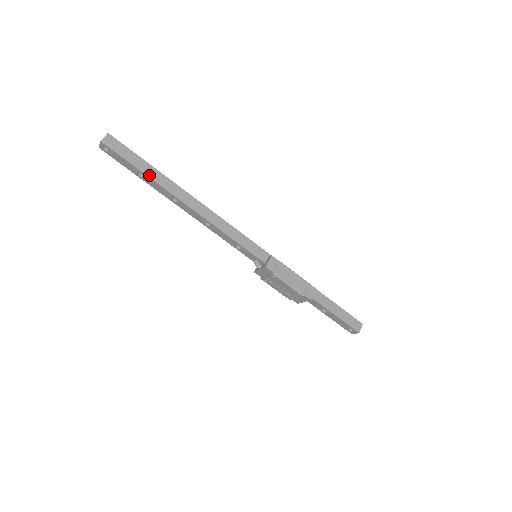
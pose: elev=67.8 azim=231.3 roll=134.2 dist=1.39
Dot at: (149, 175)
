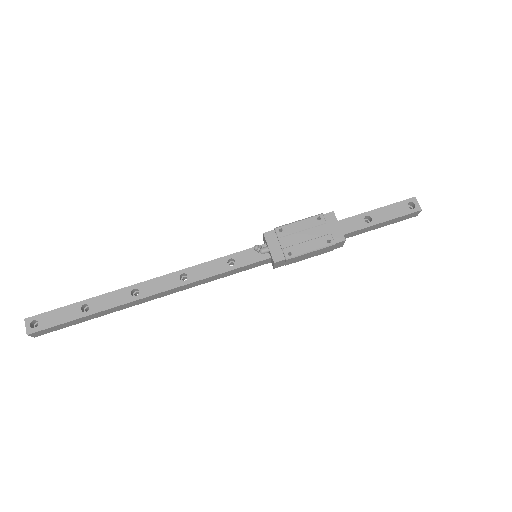
Dot at: (92, 299)
